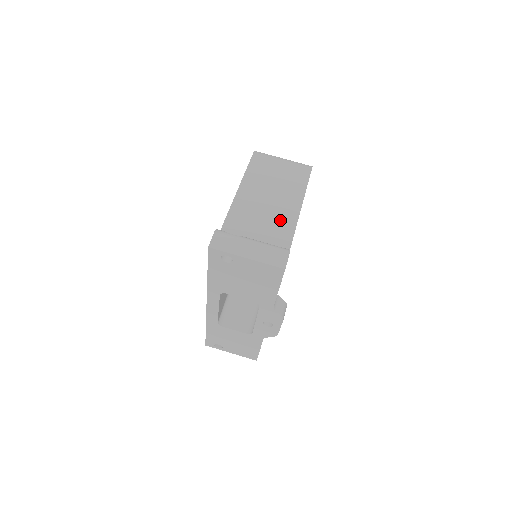
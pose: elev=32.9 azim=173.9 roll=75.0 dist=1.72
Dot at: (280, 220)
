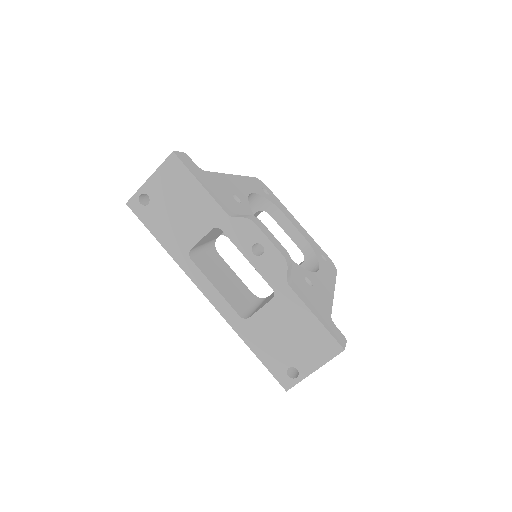
Dot at: occluded
